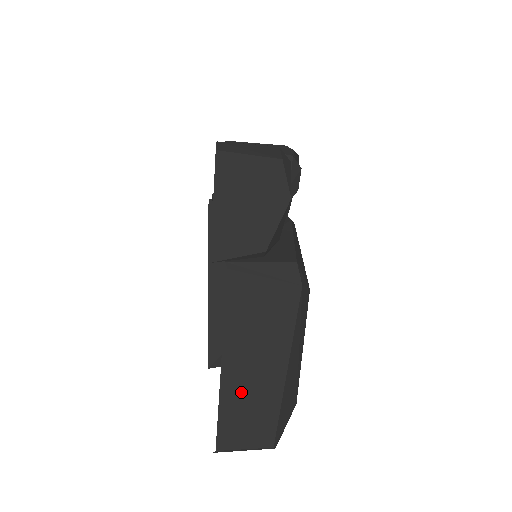
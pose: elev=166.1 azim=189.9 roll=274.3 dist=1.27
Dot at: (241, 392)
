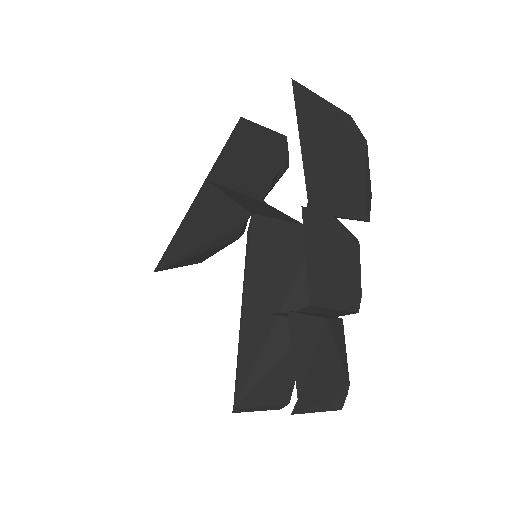
Dot at: occluded
